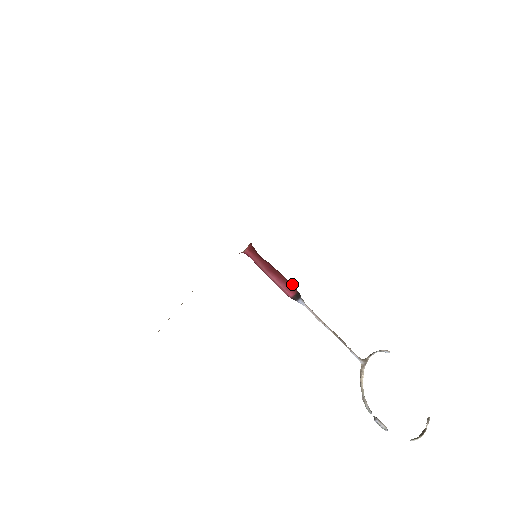
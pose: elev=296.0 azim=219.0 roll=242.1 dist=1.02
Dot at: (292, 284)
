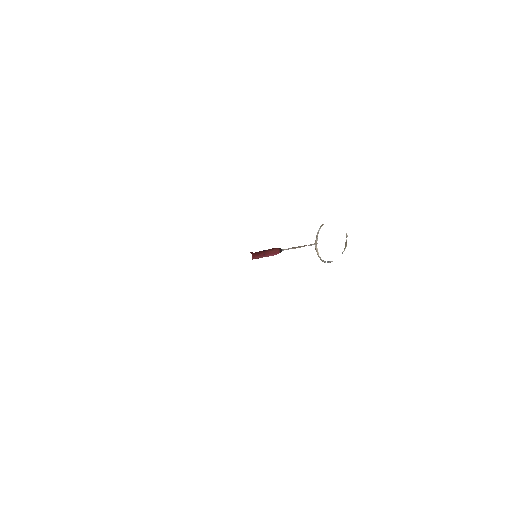
Dot at: (276, 249)
